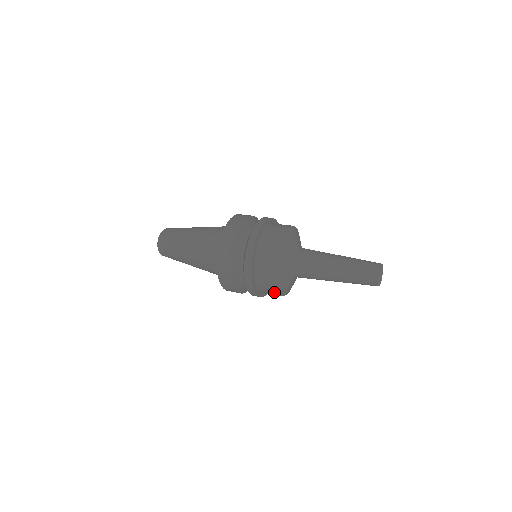
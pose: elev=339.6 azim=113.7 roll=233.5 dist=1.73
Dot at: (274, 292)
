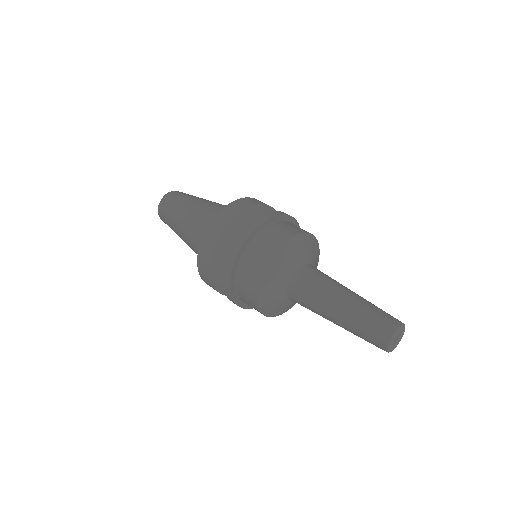
Dot at: (252, 294)
